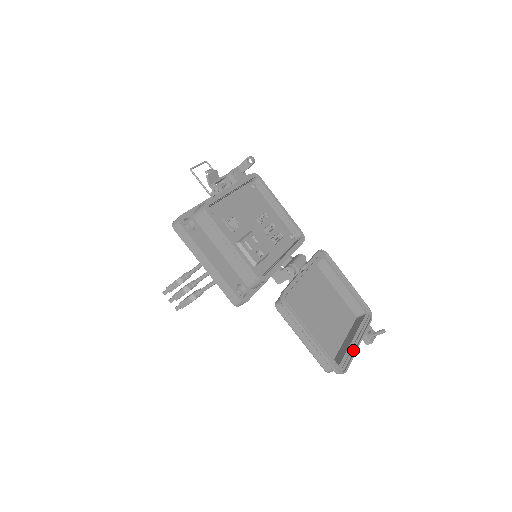
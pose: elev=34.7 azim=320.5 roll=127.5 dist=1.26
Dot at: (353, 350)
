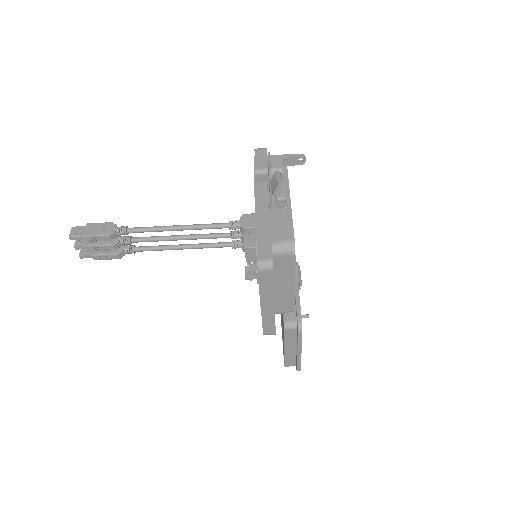
Dot at: occluded
